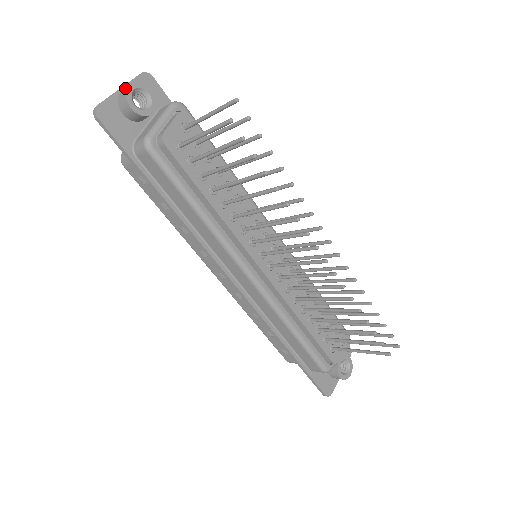
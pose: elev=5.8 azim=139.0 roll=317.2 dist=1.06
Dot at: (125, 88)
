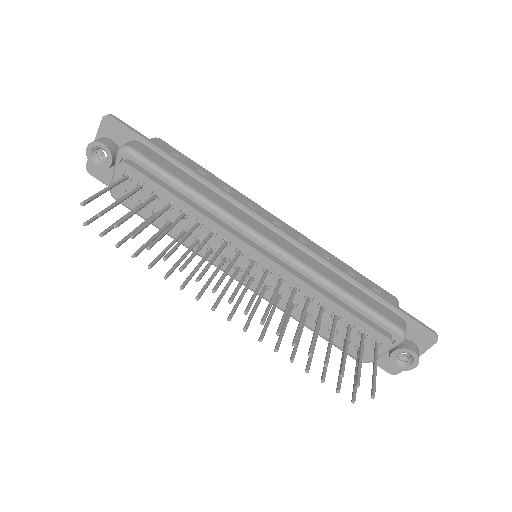
Dot at: (90, 147)
